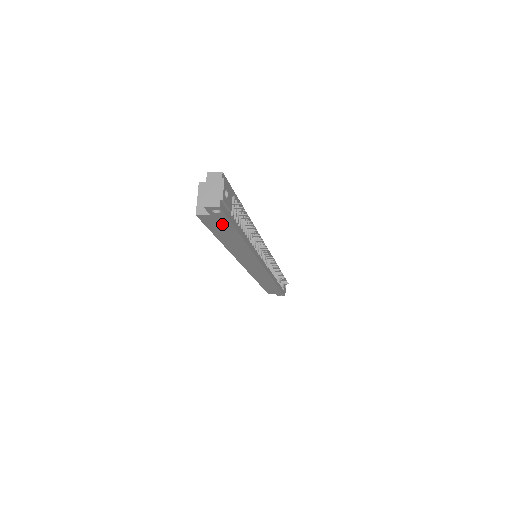
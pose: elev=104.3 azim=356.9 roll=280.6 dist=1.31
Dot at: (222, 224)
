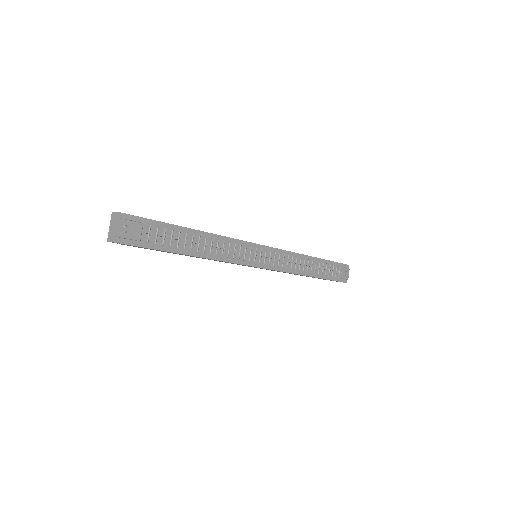
Dot at: (146, 248)
